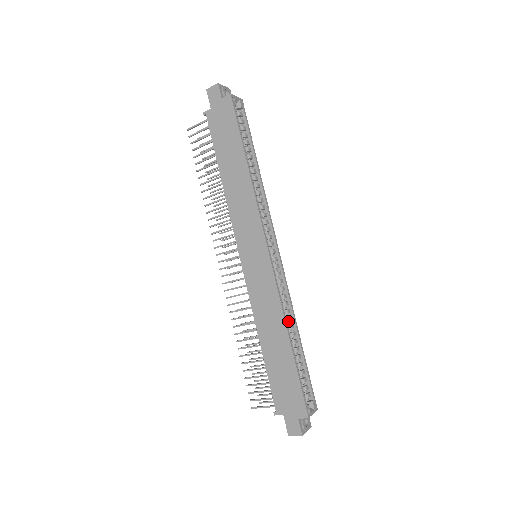
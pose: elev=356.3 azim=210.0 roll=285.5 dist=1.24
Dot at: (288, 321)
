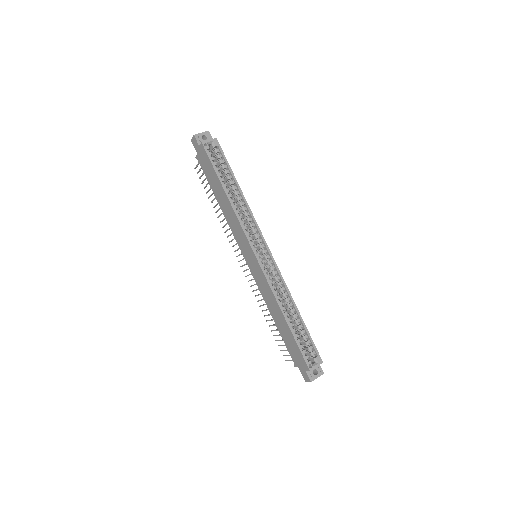
Dot at: (287, 301)
